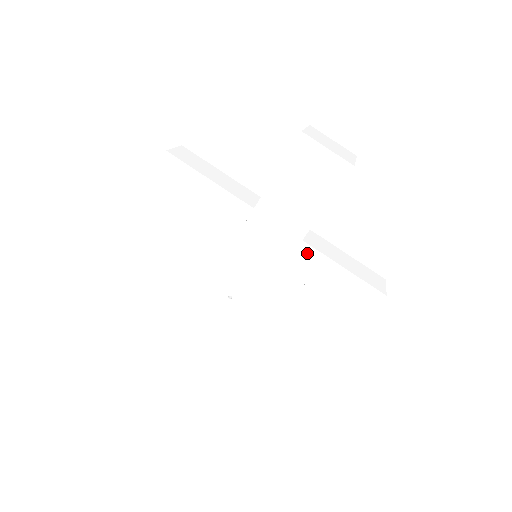
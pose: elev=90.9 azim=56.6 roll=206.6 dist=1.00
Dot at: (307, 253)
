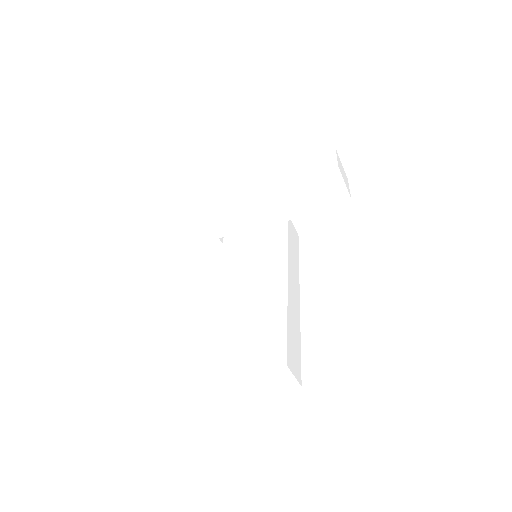
Dot at: occluded
